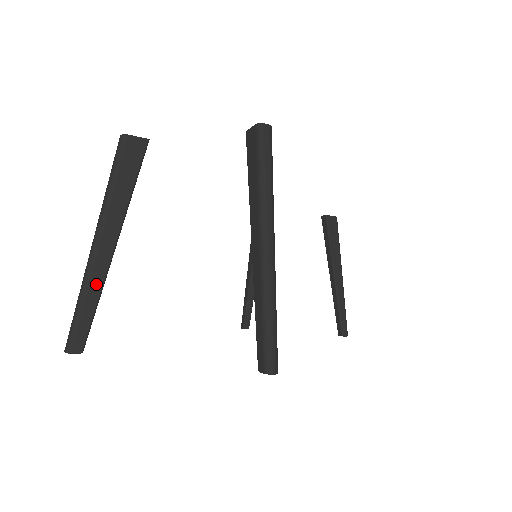
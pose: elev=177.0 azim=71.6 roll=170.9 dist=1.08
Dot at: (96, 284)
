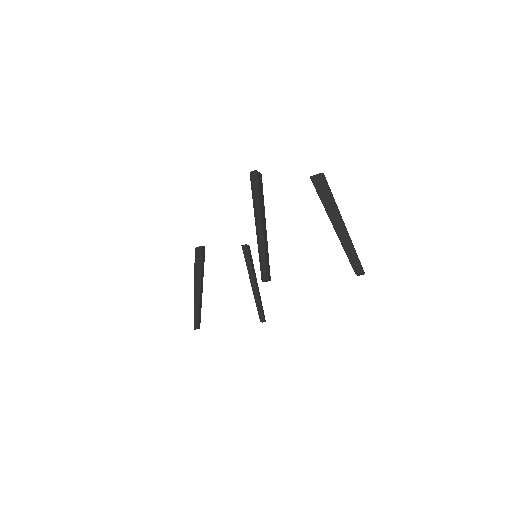
Dot at: (266, 245)
